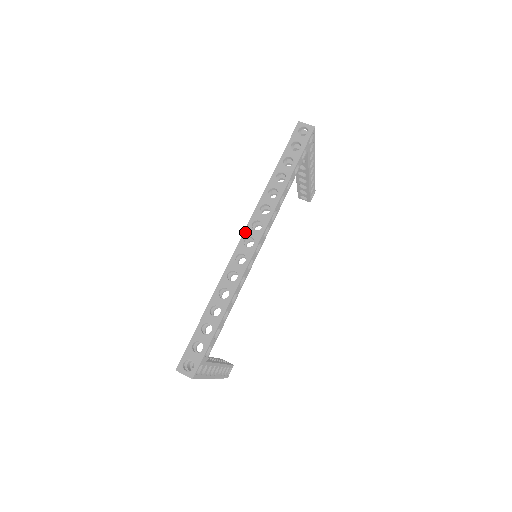
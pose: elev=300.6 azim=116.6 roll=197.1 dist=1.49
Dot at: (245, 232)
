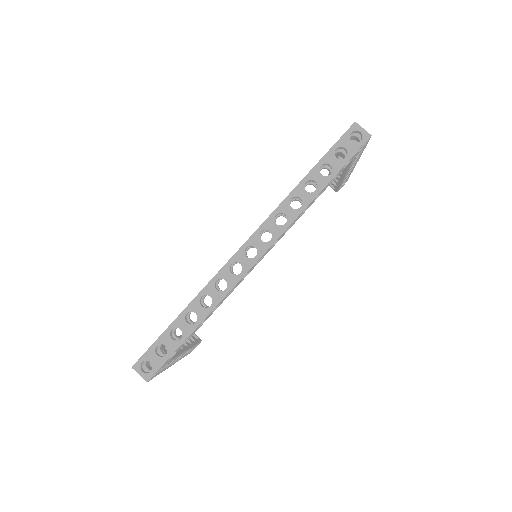
Dot at: (250, 239)
